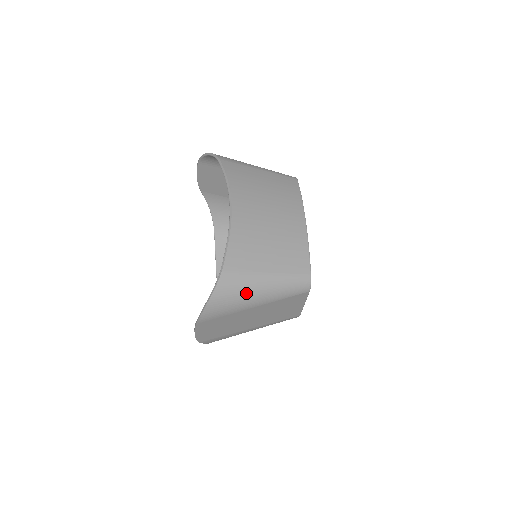
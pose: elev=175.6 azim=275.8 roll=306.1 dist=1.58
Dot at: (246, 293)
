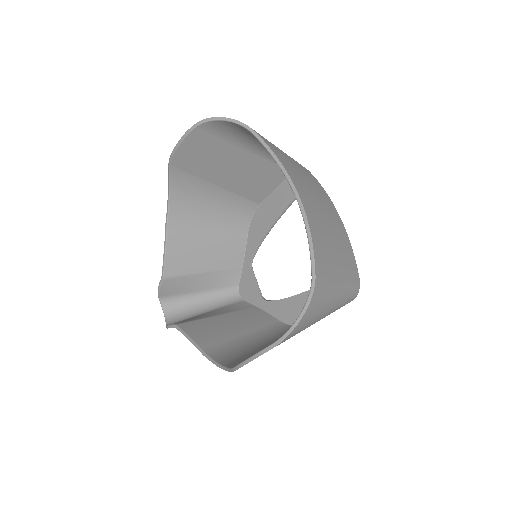
Dot at: (326, 305)
